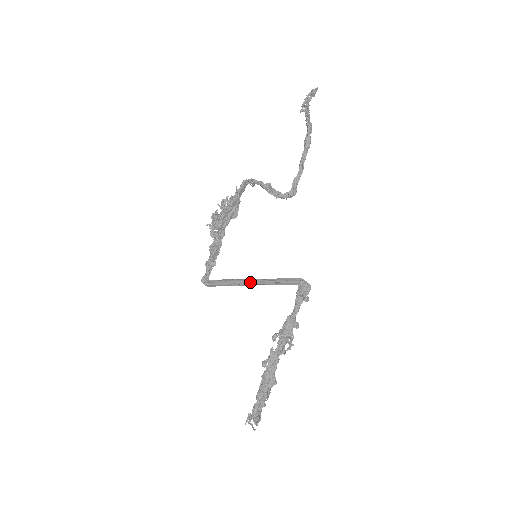
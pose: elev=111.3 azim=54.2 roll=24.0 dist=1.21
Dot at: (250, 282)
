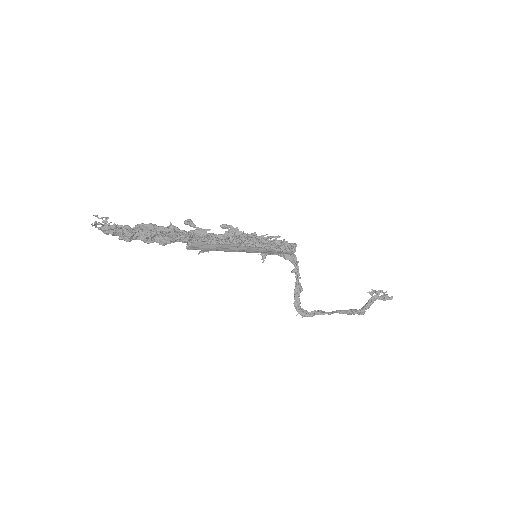
Dot at: (232, 251)
